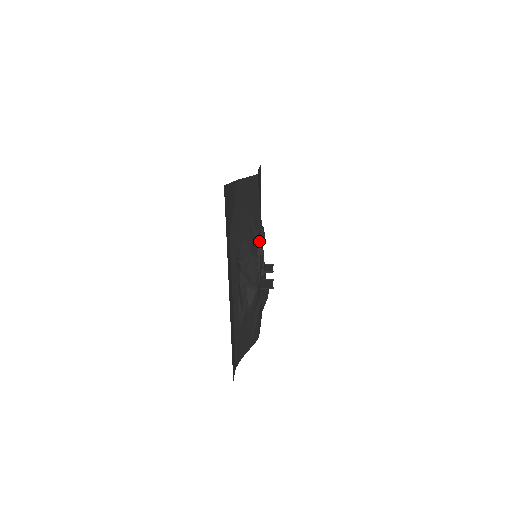
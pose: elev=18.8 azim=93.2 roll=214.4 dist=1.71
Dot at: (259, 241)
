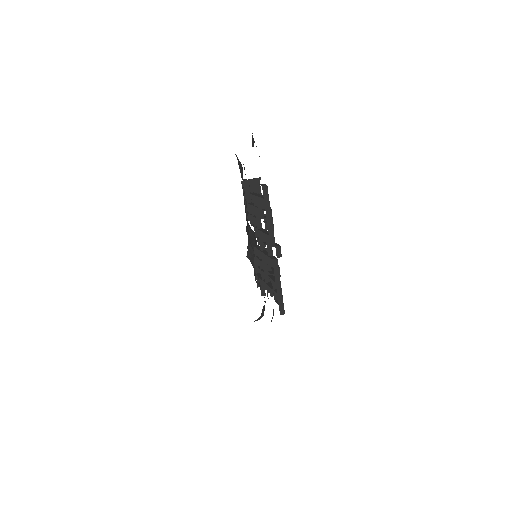
Dot at: occluded
